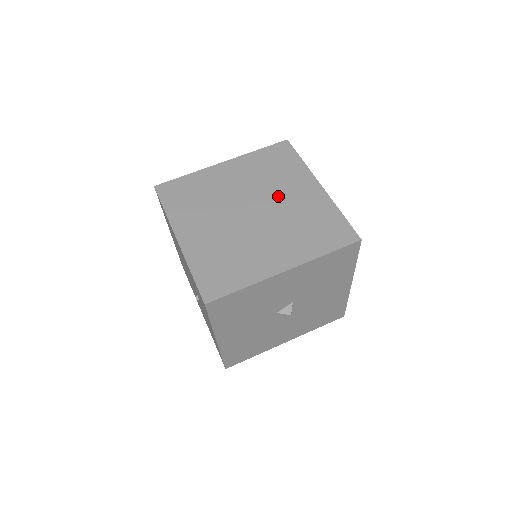
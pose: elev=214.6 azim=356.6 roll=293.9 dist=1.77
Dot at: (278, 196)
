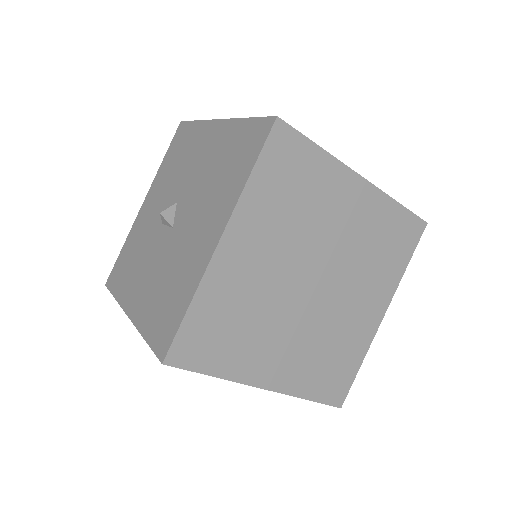
Dot at: (328, 237)
